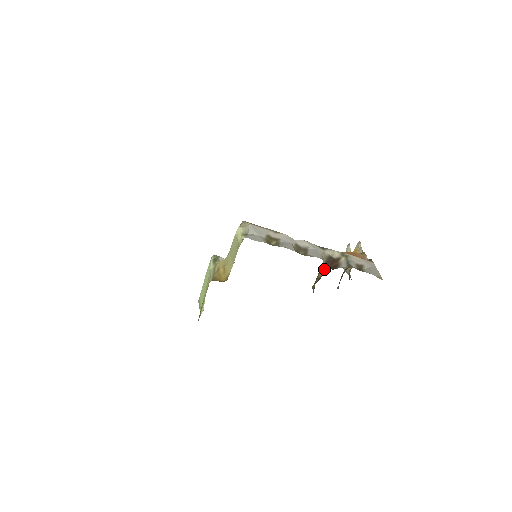
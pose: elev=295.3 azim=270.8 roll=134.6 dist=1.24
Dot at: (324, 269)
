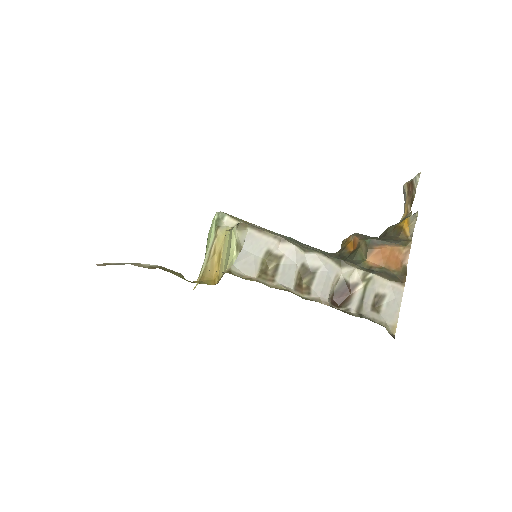
Dot at: (354, 245)
